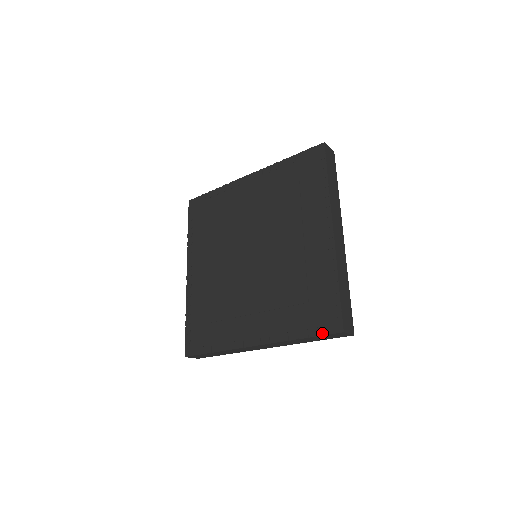
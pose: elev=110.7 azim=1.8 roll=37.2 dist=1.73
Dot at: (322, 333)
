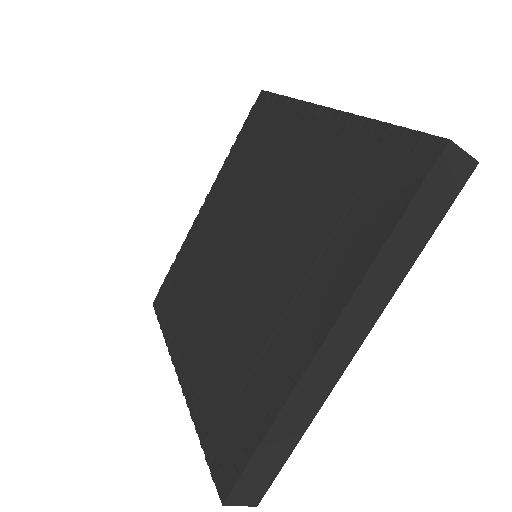
Dot at: (416, 185)
